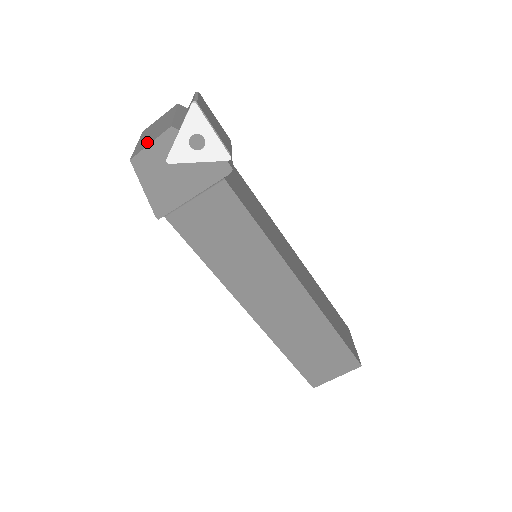
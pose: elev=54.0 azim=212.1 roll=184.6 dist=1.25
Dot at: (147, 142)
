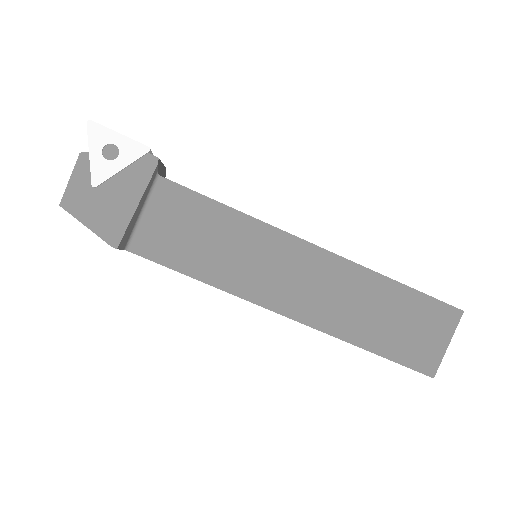
Dot at: occluded
